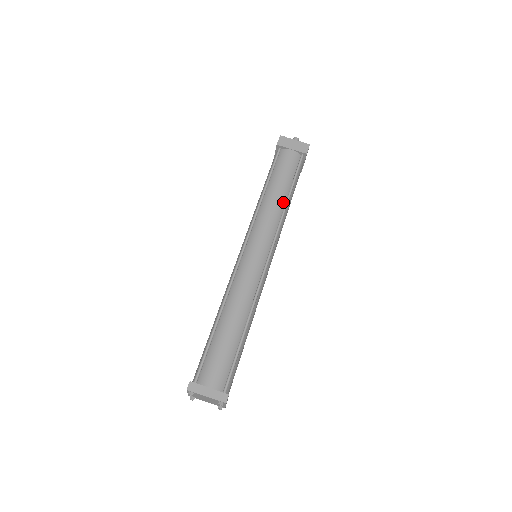
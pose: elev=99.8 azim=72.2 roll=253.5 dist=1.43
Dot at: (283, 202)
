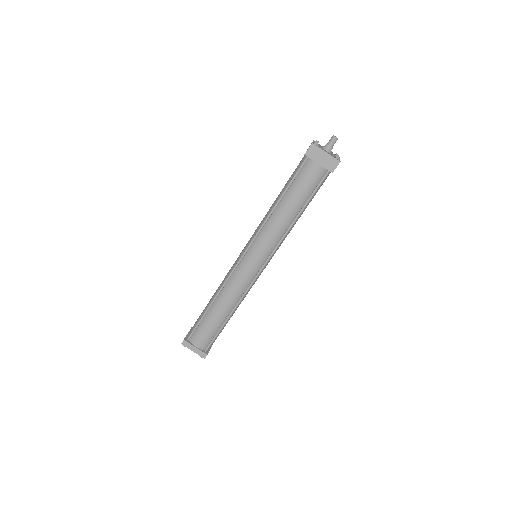
Dot at: (291, 220)
